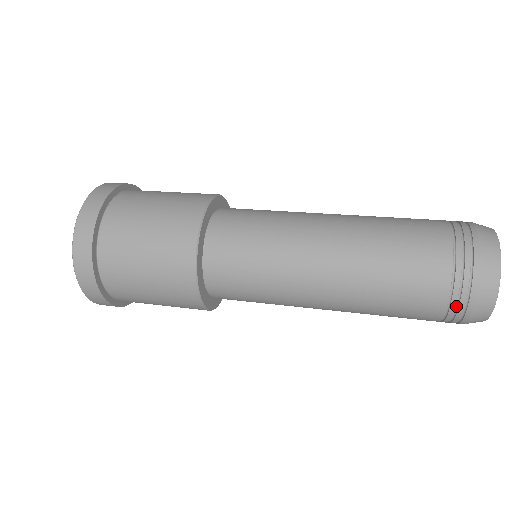
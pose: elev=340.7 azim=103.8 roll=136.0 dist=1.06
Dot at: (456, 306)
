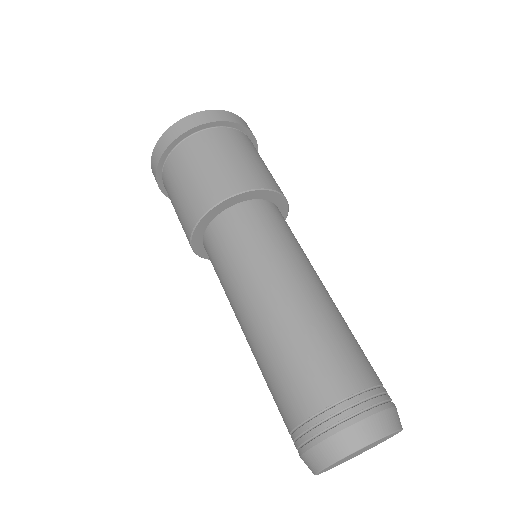
Dot at: occluded
